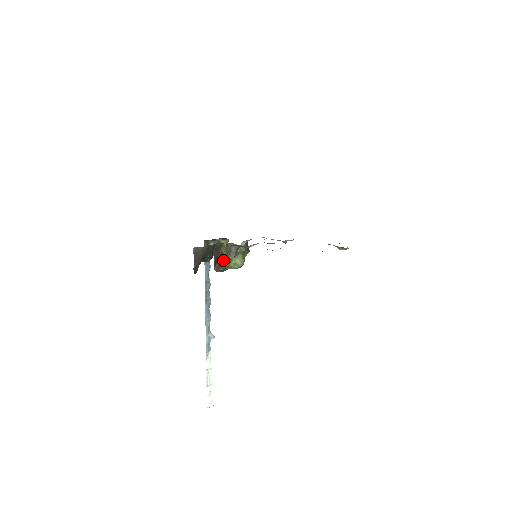
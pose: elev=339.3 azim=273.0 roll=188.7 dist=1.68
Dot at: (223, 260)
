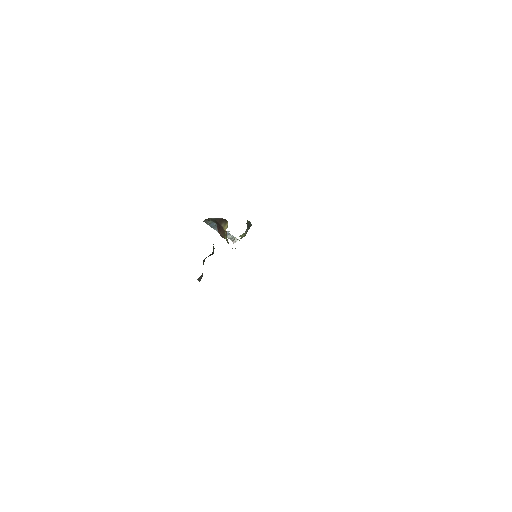
Dot at: occluded
